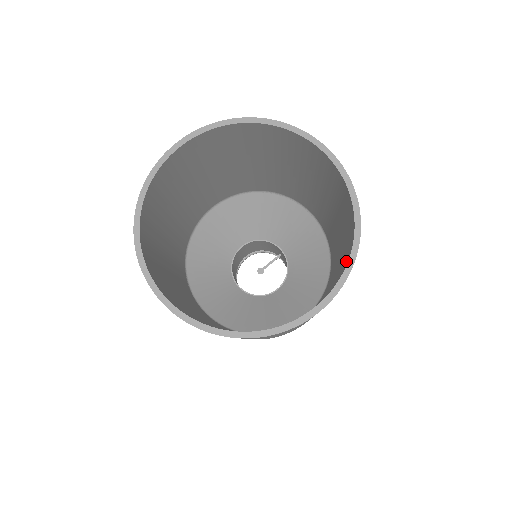
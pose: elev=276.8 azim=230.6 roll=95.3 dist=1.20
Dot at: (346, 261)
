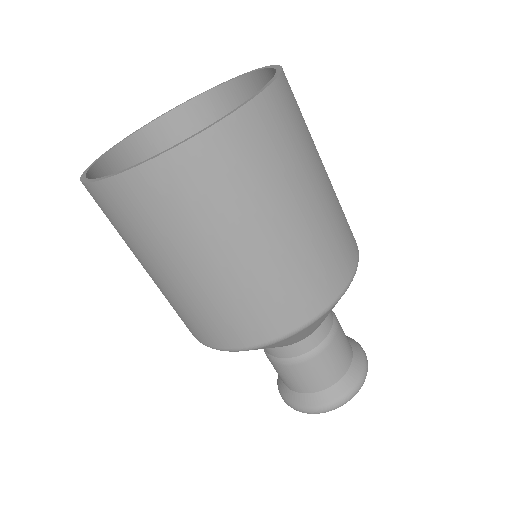
Dot at: occluded
